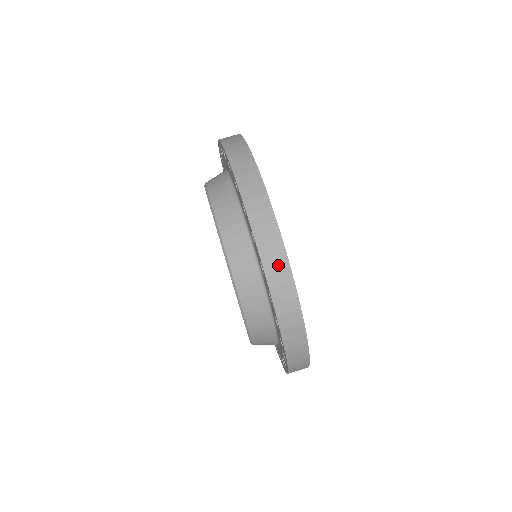
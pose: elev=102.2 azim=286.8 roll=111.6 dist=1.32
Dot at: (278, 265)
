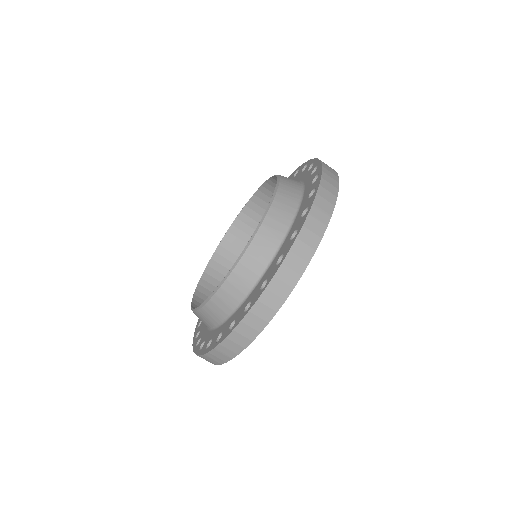
Dot at: (226, 353)
